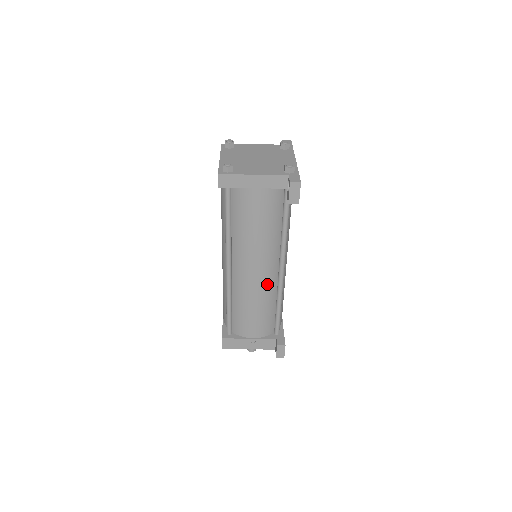
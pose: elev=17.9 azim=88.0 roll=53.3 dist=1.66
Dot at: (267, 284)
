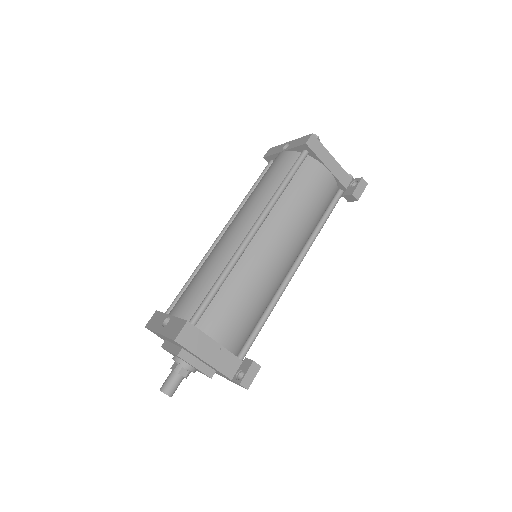
Dot at: (277, 276)
